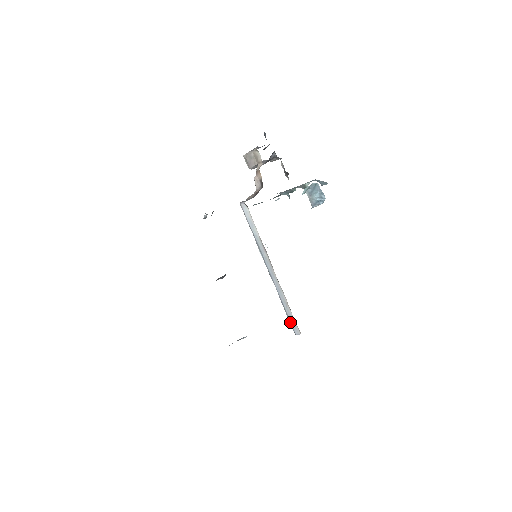
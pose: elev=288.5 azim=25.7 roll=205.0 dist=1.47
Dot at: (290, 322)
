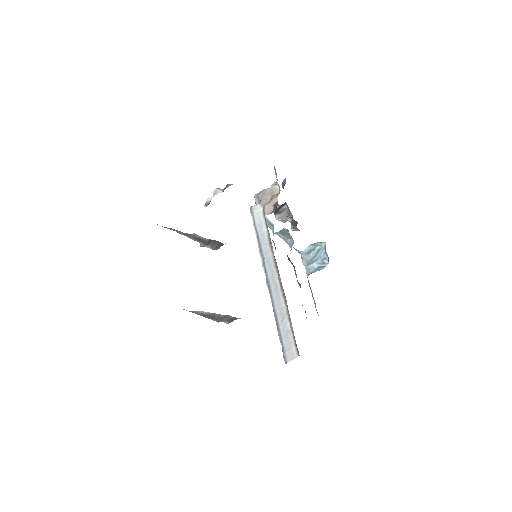
Dot at: (282, 344)
